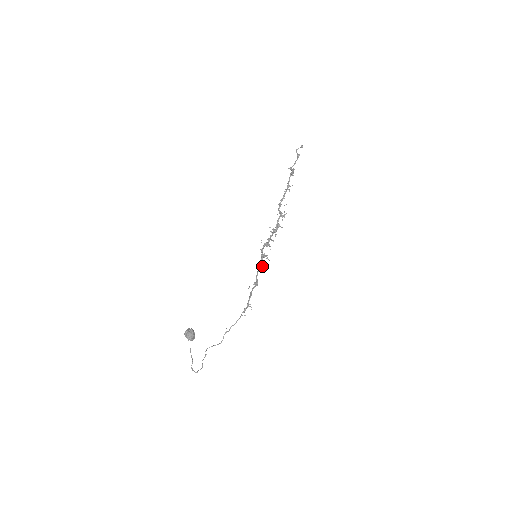
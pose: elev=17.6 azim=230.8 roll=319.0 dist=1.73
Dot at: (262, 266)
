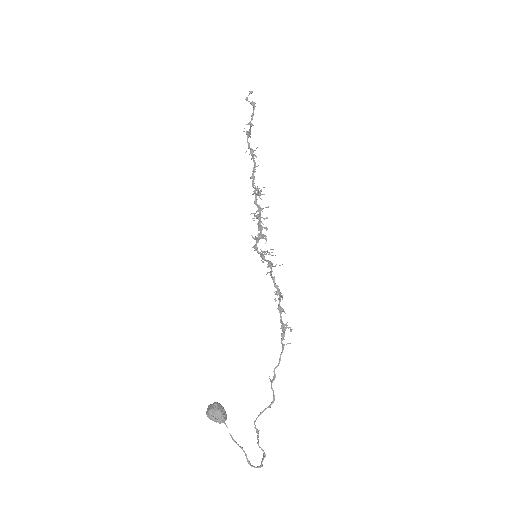
Dot at: occluded
